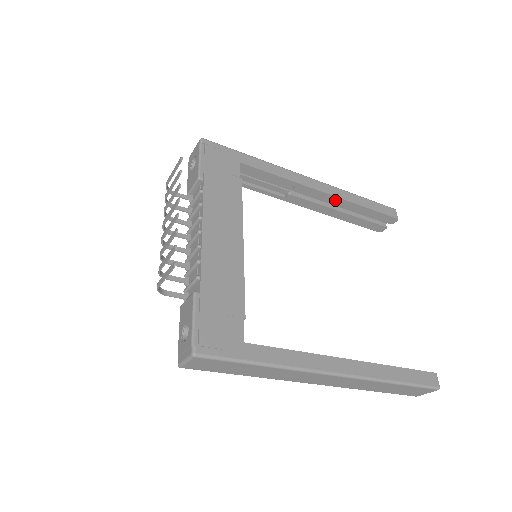
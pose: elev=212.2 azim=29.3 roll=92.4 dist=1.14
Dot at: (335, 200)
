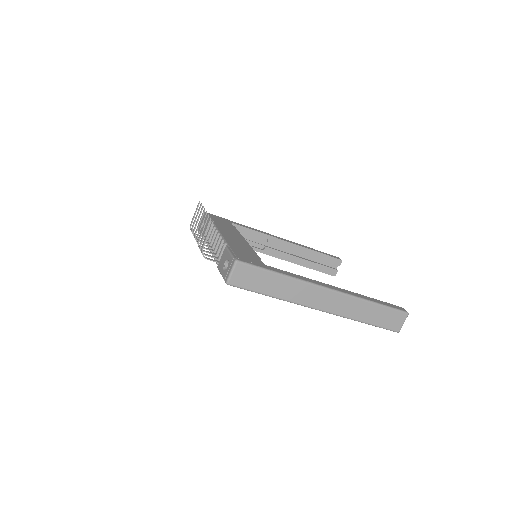
Dot at: (296, 248)
